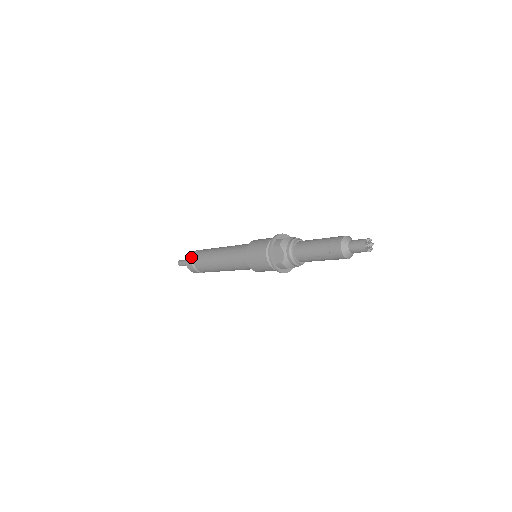
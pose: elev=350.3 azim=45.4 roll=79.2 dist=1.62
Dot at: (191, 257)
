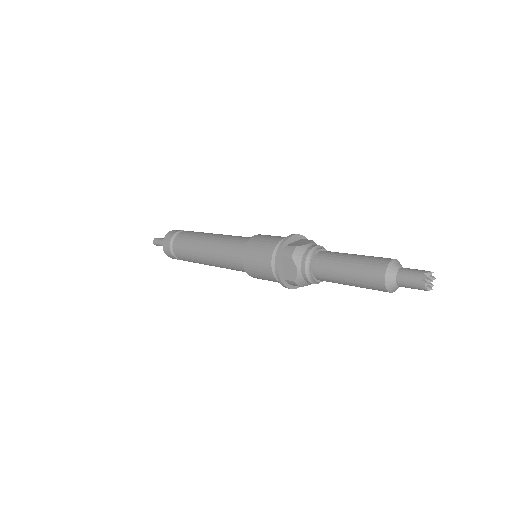
Dot at: (169, 242)
